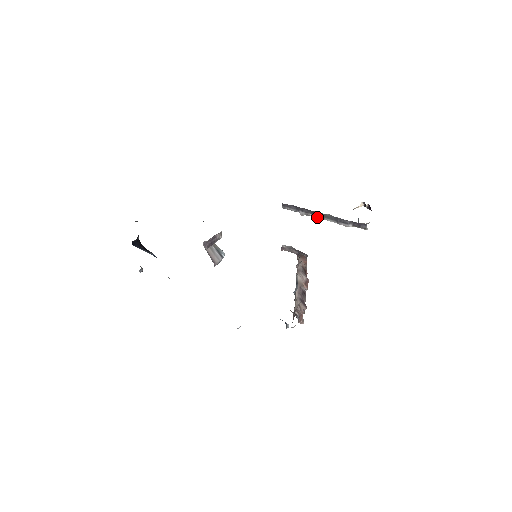
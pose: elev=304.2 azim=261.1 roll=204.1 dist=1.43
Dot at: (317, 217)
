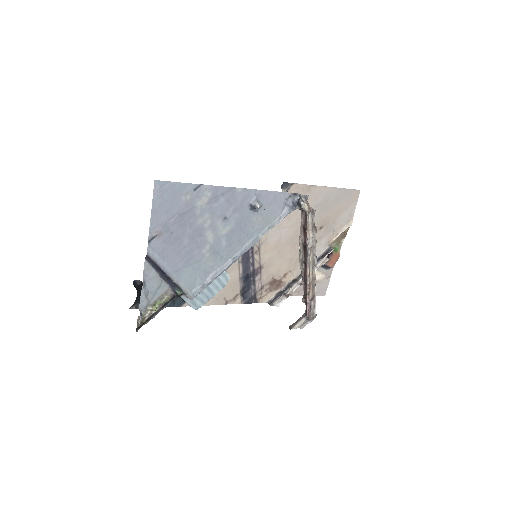
Dot at: (298, 281)
